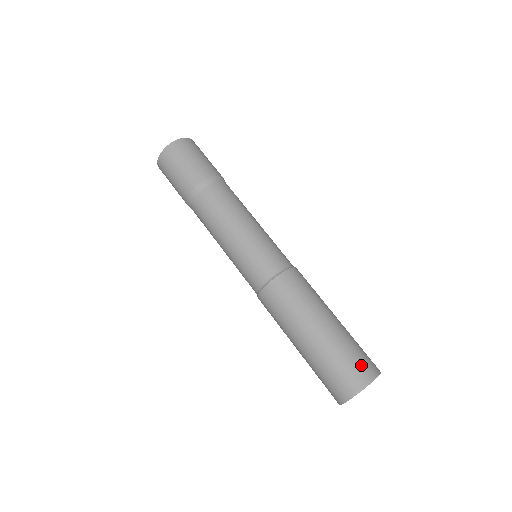
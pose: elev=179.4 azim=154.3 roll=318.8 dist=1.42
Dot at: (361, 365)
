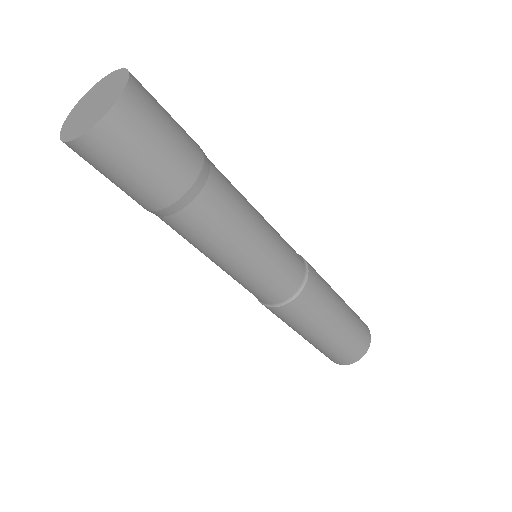
Dot at: (362, 340)
